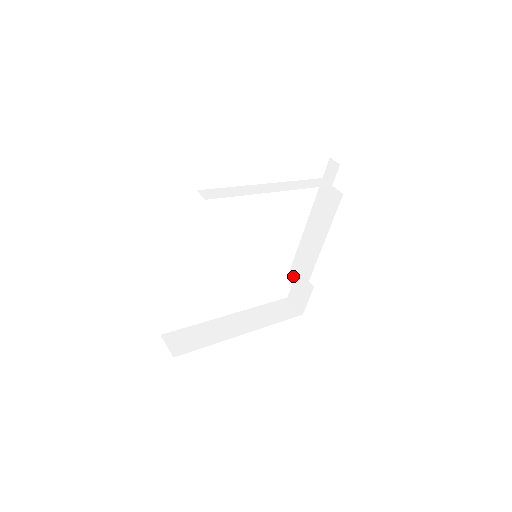
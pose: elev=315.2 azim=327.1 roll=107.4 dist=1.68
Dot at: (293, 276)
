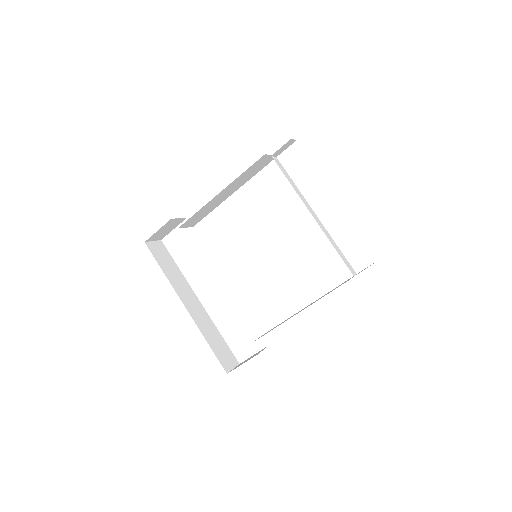
Dot at: occluded
